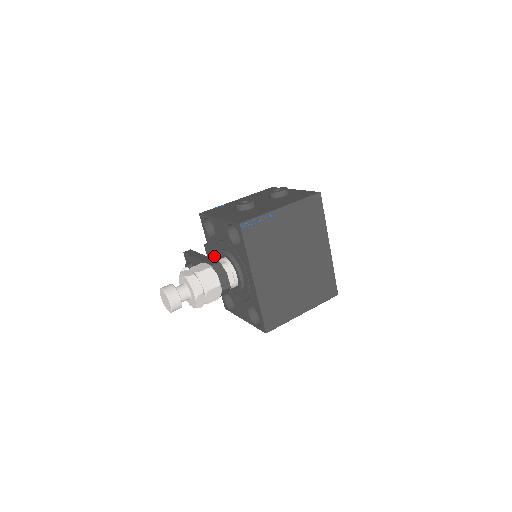
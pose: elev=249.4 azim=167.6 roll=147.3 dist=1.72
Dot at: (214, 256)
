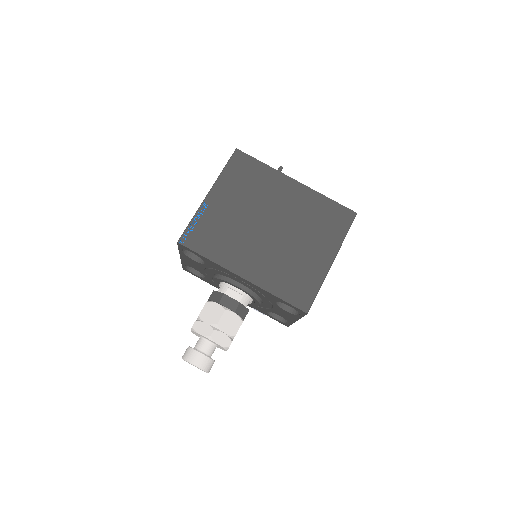
Dot at: occluded
